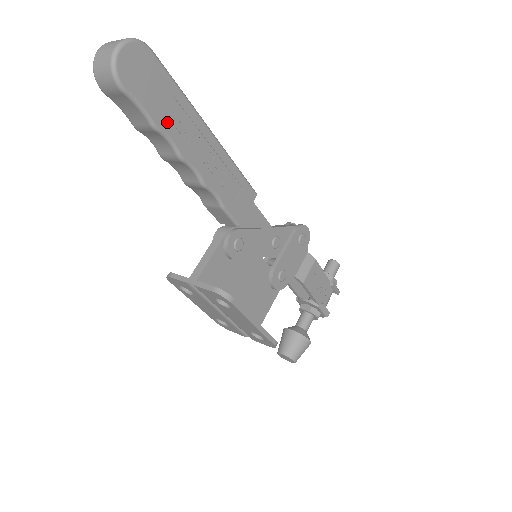
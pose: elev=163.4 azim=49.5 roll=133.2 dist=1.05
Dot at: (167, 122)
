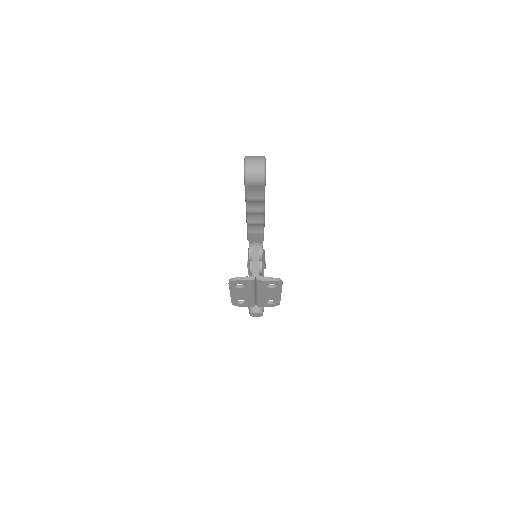
Dot at: occluded
